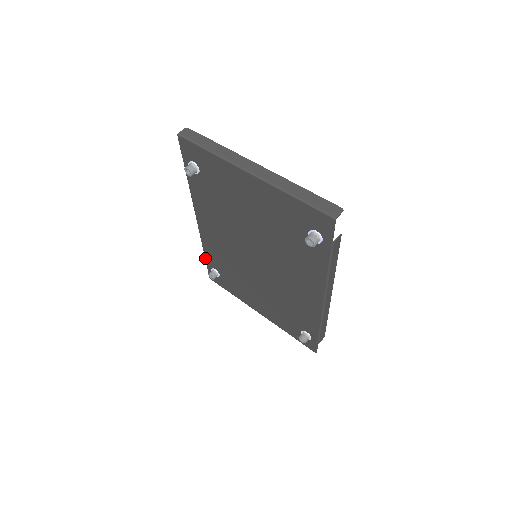
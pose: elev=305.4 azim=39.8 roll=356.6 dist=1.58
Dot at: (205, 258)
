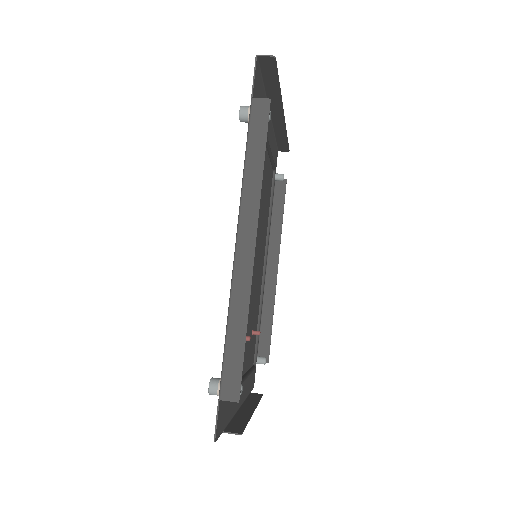
Dot at: occluded
